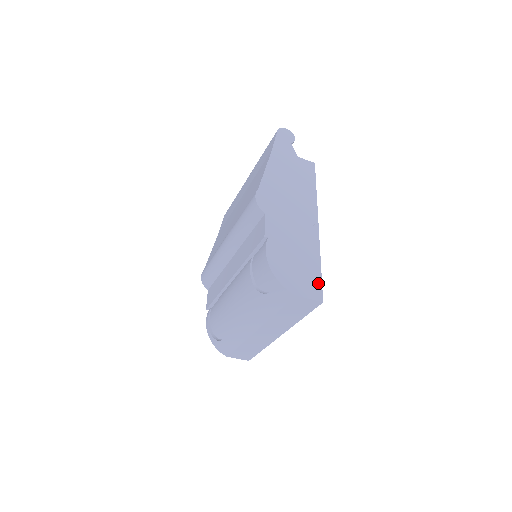
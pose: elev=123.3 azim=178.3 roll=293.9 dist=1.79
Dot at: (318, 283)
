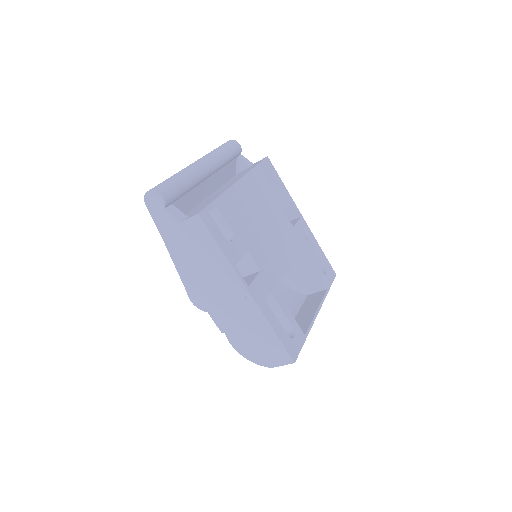
Dot at: (282, 349)
